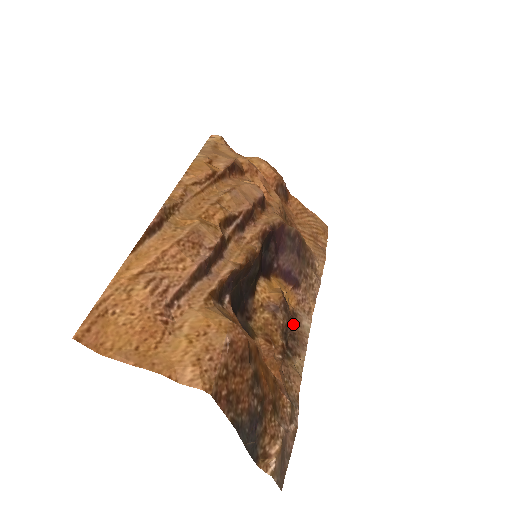
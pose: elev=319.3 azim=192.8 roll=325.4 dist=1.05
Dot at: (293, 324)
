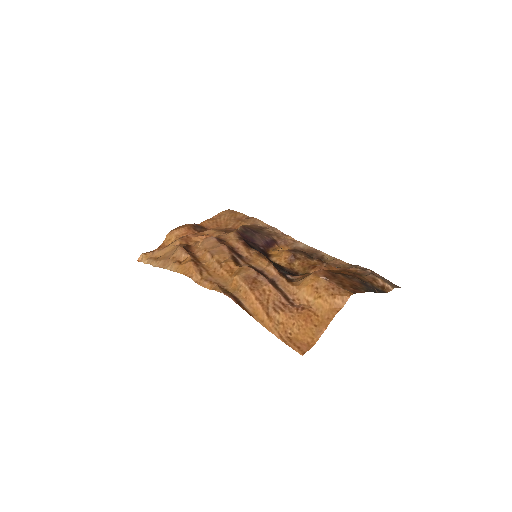
Dot at: occluded
